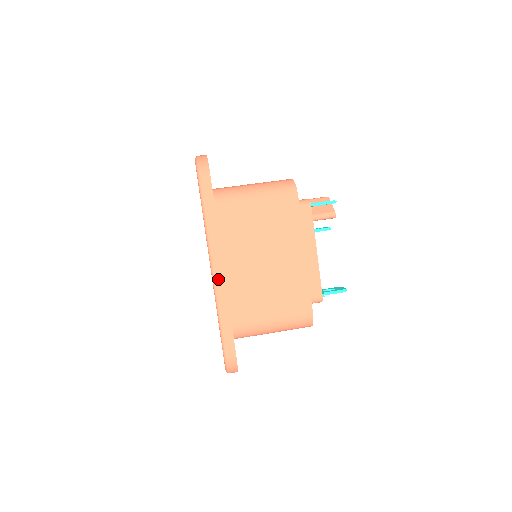
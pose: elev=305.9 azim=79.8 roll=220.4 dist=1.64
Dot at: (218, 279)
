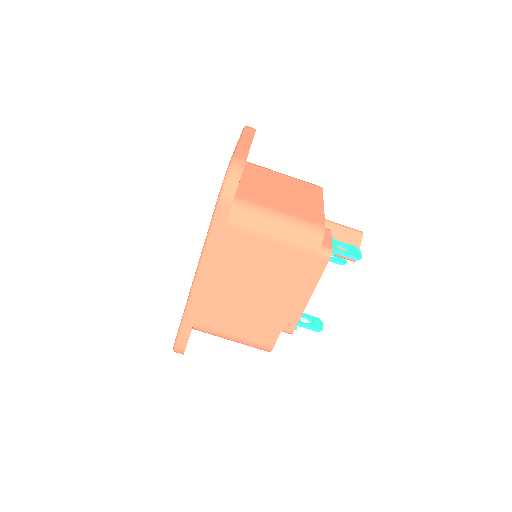
Dot at: (196, 291)
